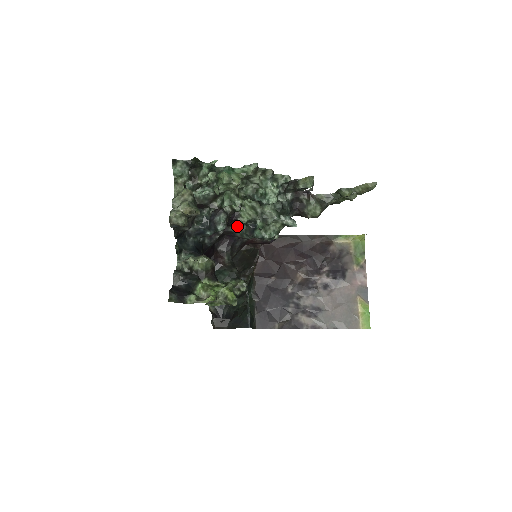
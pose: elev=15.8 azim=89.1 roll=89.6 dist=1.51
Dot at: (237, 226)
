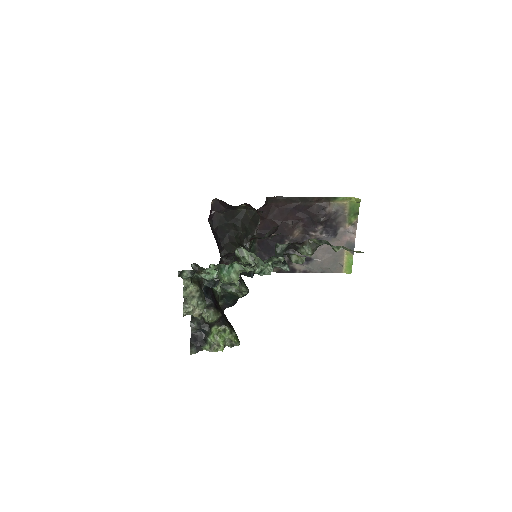
Dot at: occluded
